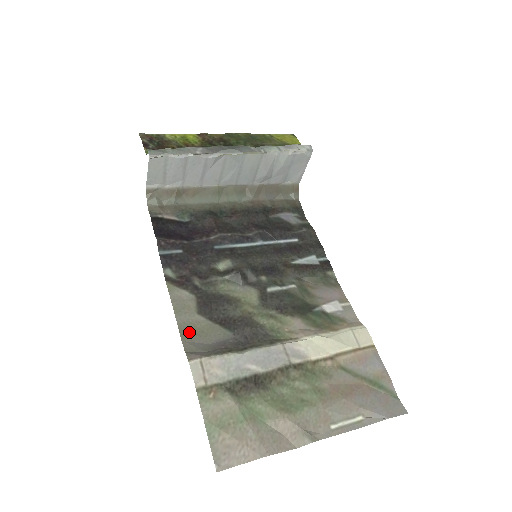
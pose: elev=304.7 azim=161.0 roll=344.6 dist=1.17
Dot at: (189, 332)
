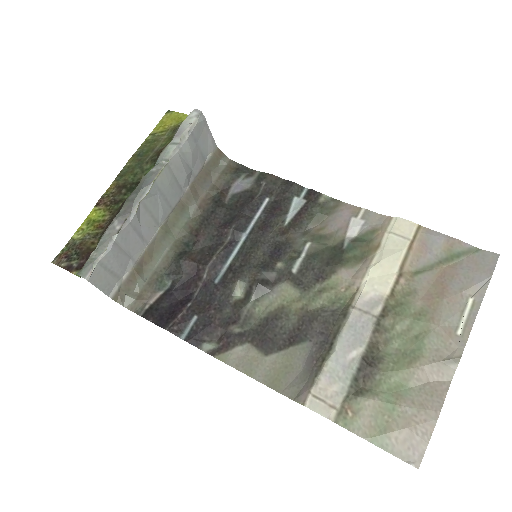
Dot at: (277, 379)
